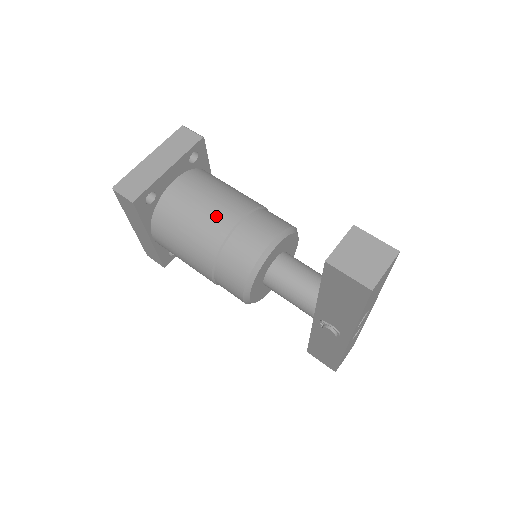
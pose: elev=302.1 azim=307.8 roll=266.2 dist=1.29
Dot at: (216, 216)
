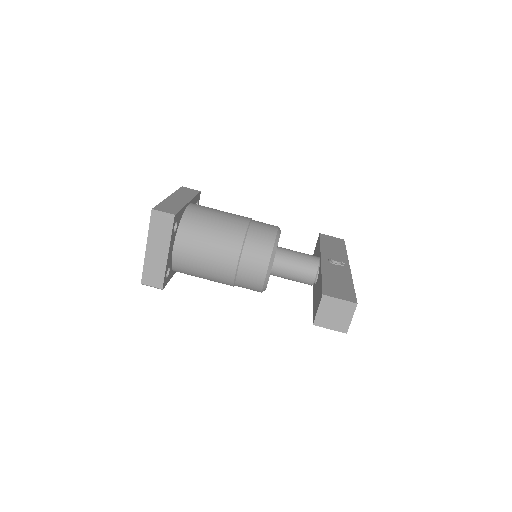
Dot at: (220, 267)
